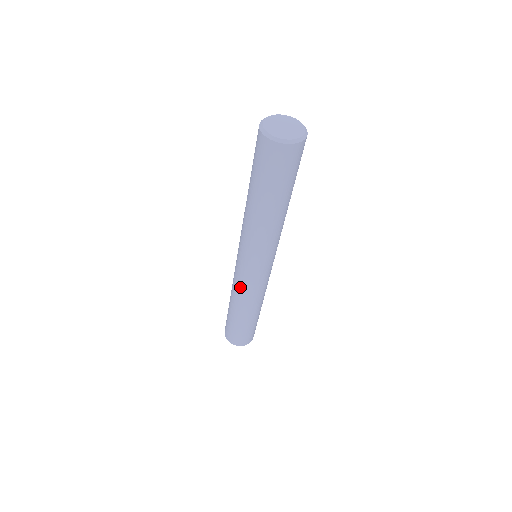
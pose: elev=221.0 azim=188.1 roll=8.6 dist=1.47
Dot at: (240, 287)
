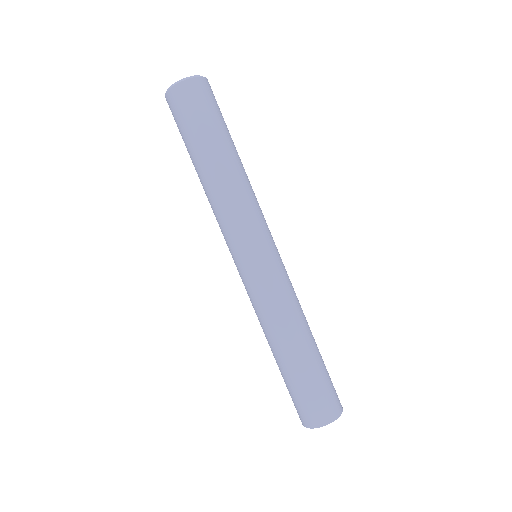
Dot at: (253, 303)
